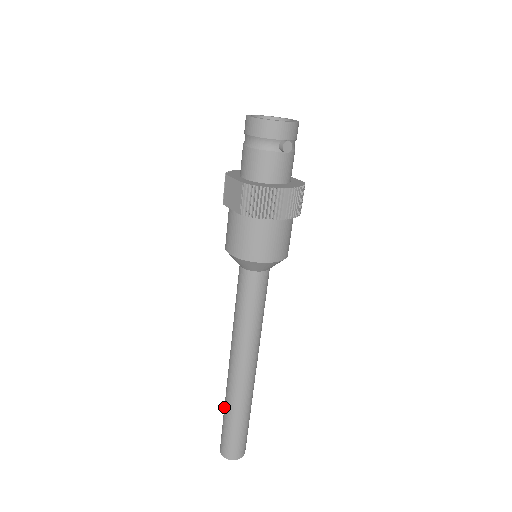
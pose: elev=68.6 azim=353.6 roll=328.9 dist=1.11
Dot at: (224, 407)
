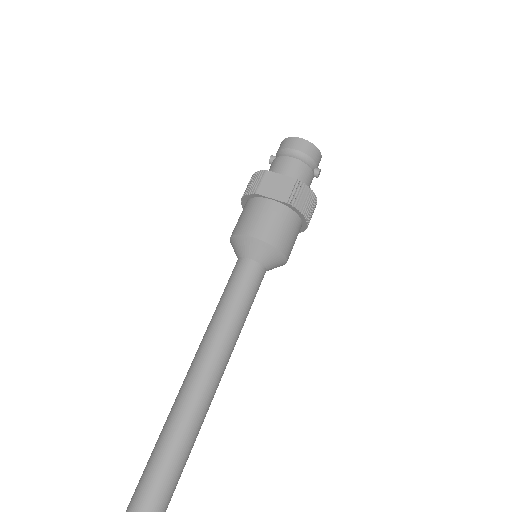
Dot at: (164, 441)
